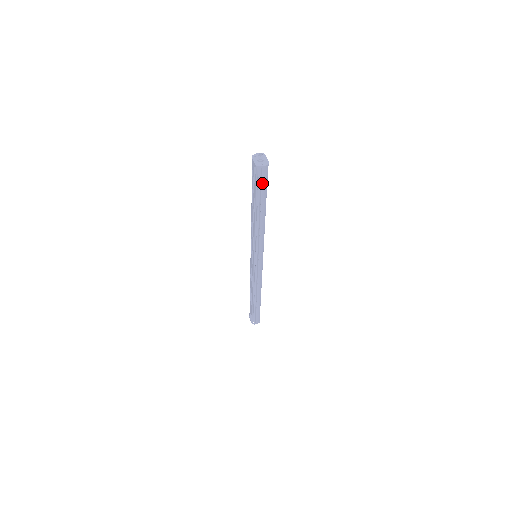
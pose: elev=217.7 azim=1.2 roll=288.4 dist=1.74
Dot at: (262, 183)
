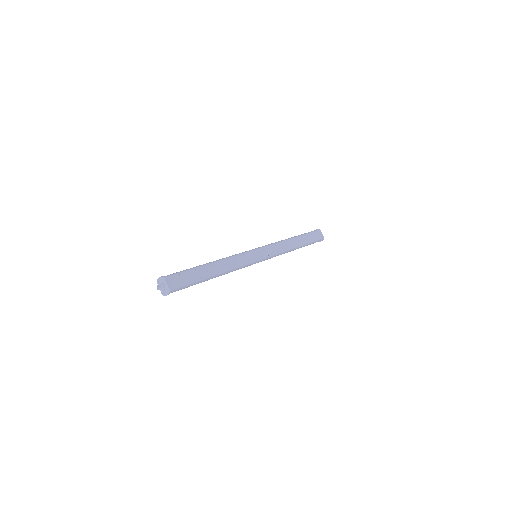
Dot at: (183, 288)
